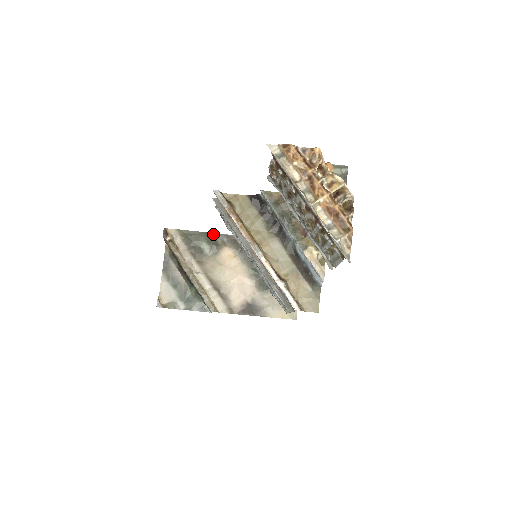
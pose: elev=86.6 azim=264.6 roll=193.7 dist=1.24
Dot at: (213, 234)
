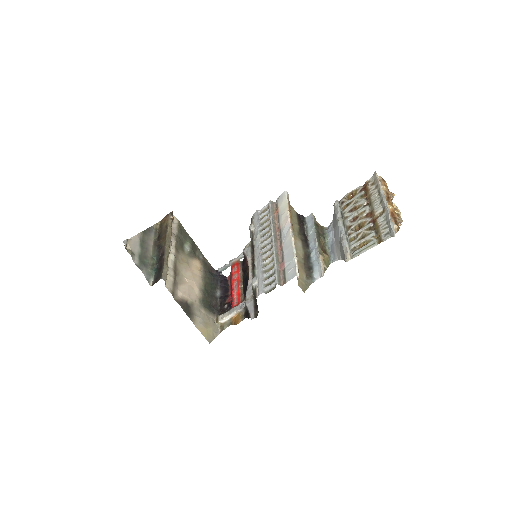
Dot at: (197, 246)
